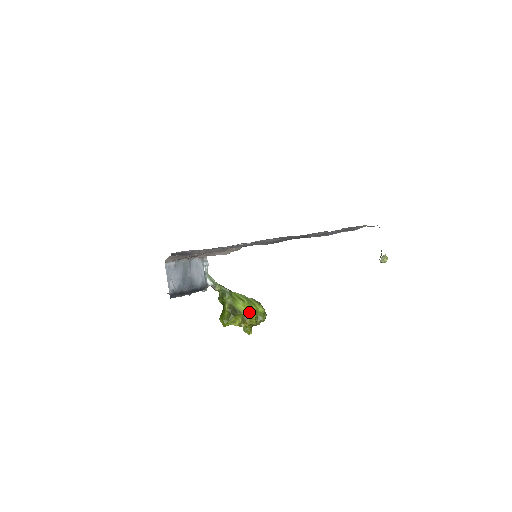
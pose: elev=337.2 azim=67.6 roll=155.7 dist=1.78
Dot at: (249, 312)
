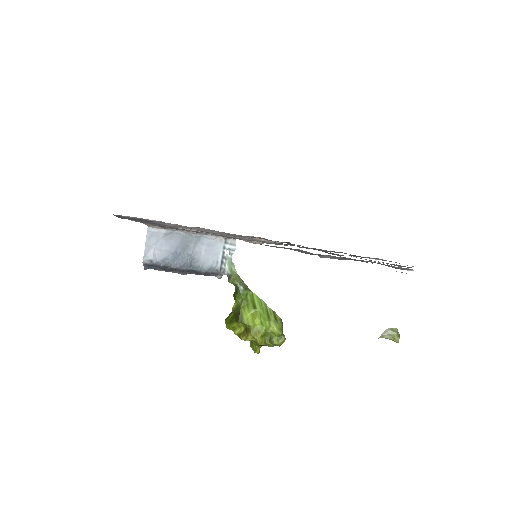
Dot at: (254, 325)
